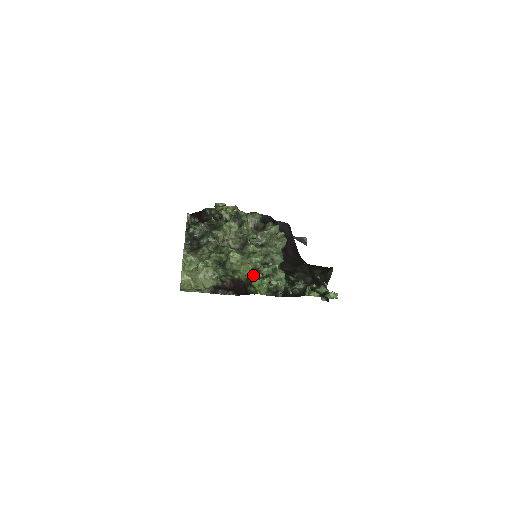
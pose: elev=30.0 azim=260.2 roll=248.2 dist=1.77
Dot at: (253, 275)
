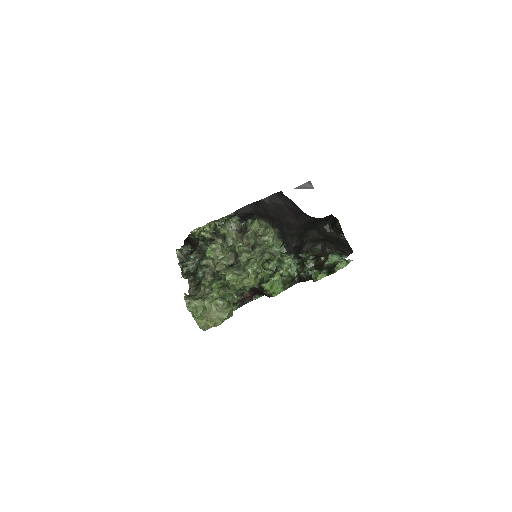
Dot at: (263, 276)
